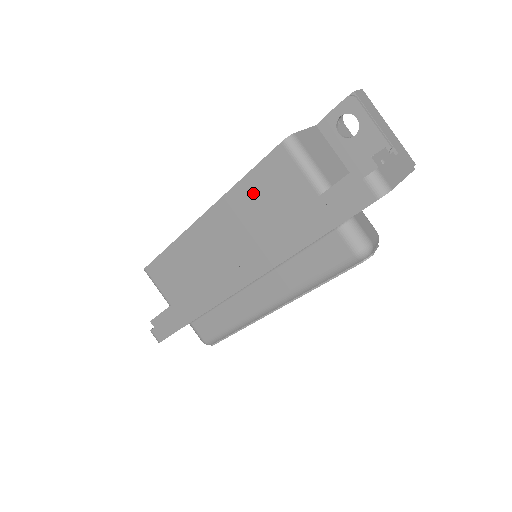
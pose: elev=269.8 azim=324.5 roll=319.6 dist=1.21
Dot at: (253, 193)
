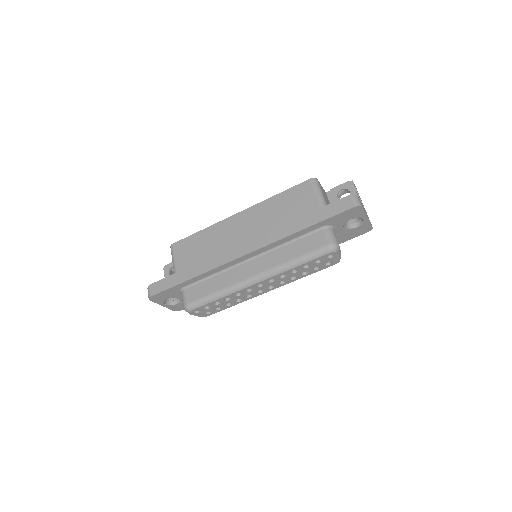
Dot at: (280, 203)
